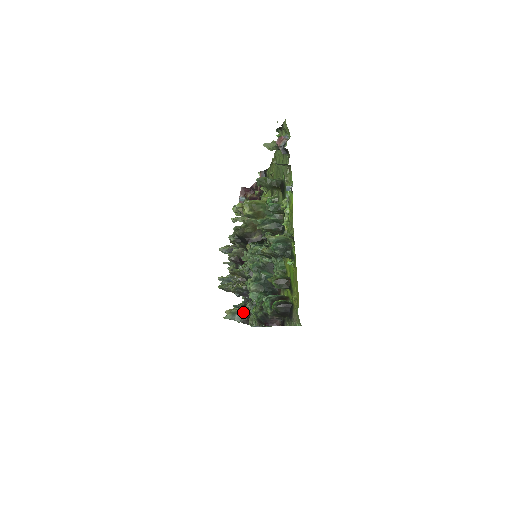
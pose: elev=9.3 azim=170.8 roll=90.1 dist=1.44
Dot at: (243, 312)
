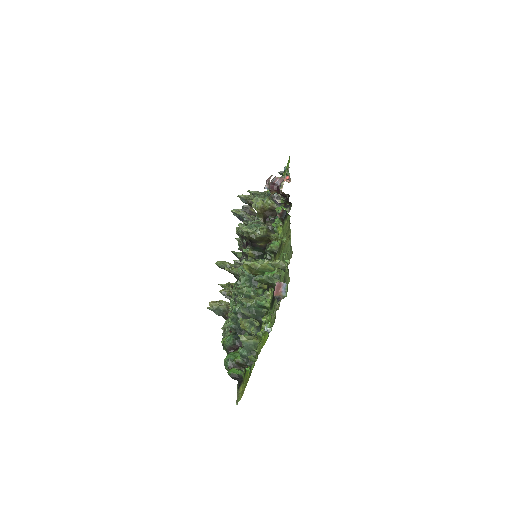
Dot at: (223, 310)
